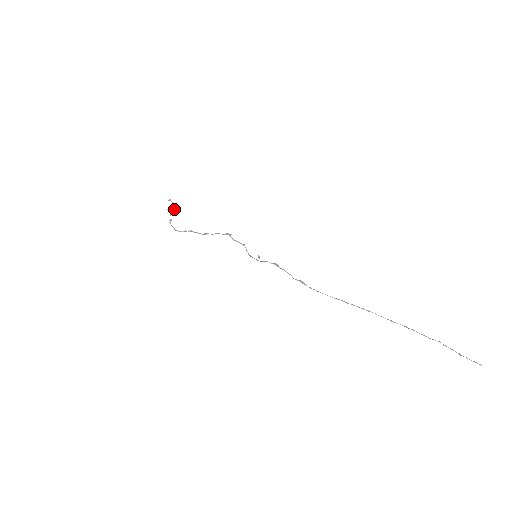
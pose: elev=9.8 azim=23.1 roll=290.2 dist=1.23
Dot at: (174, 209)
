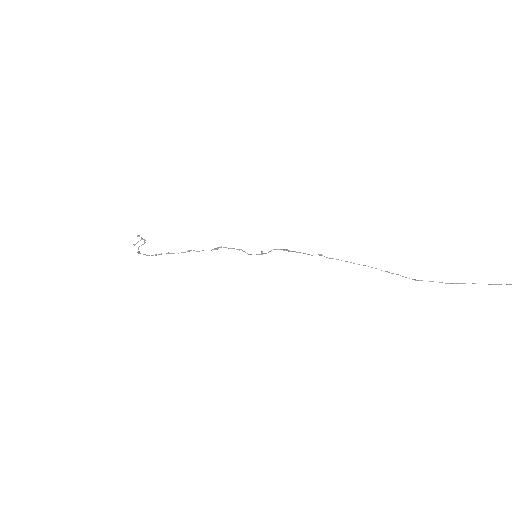
Dot at: occluded
